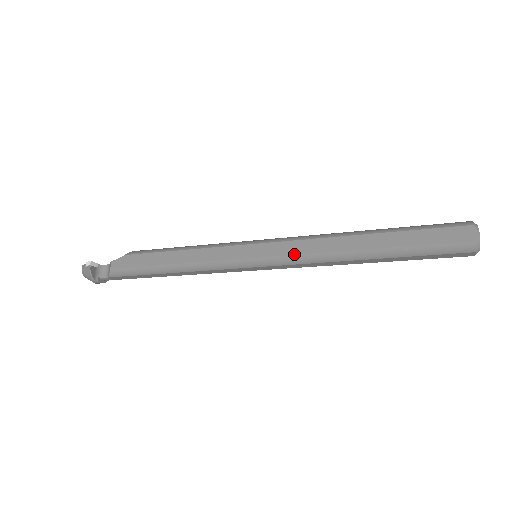
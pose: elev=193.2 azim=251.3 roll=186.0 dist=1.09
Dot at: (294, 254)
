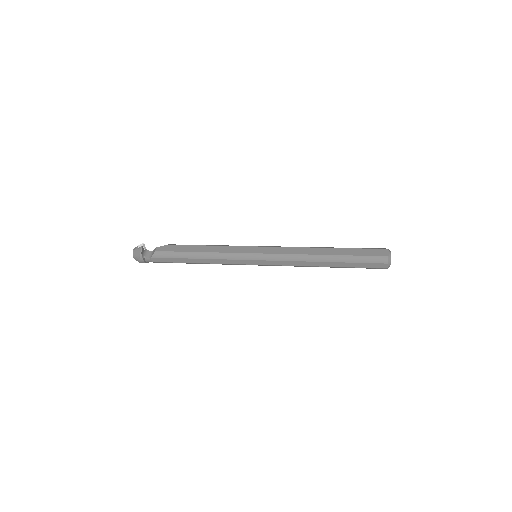
Dot at: (282, 253)
